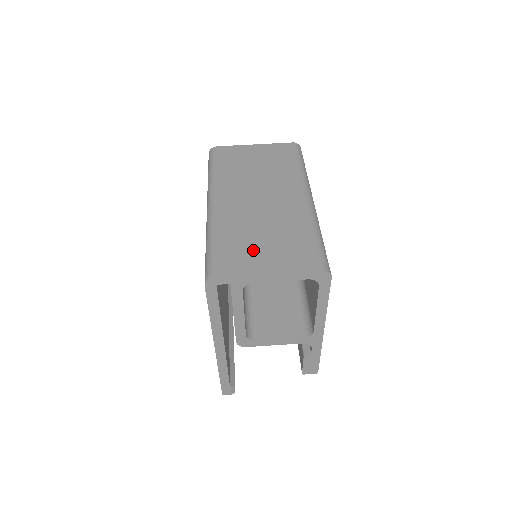
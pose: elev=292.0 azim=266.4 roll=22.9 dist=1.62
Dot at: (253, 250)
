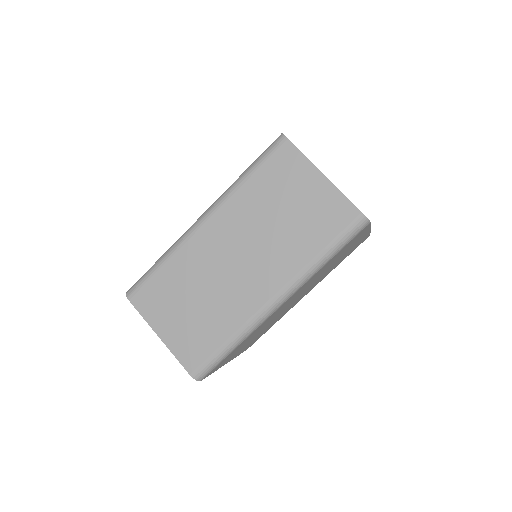
Dot at: (172, 306)
